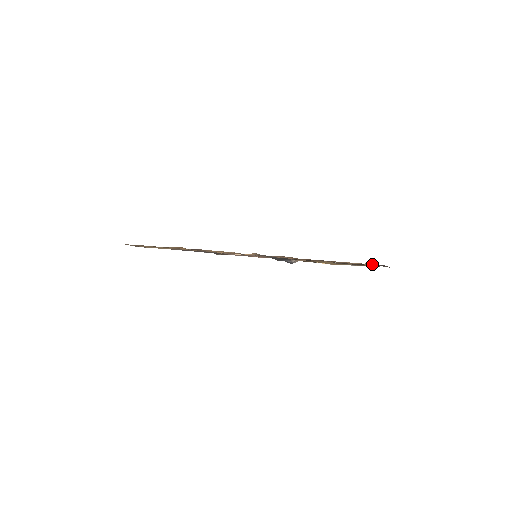
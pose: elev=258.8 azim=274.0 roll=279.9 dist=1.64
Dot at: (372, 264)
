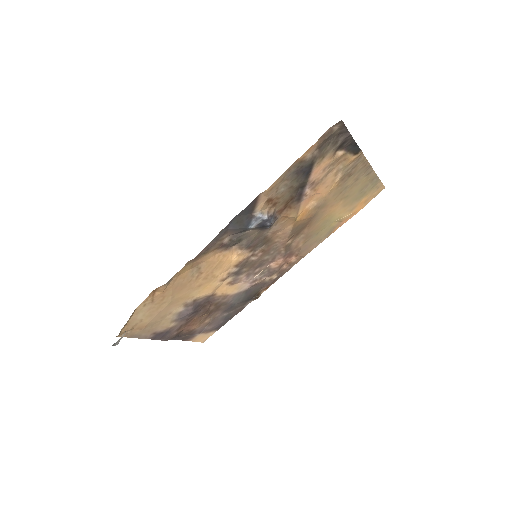
Dot at: (344, 150)
